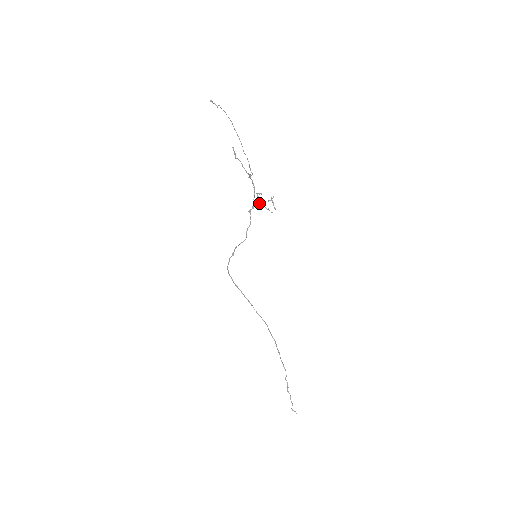
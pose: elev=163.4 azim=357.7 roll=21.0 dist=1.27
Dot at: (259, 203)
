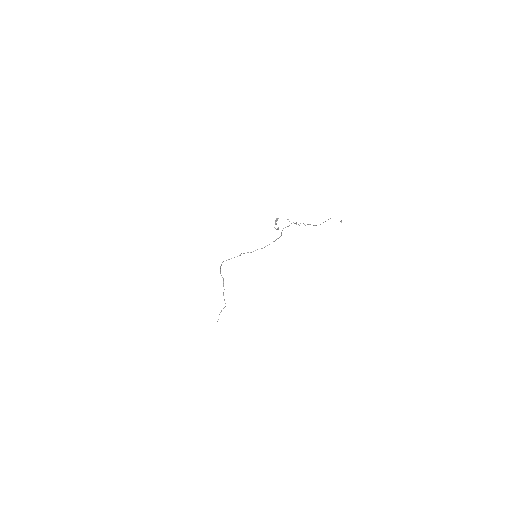
Dot at: occluded
